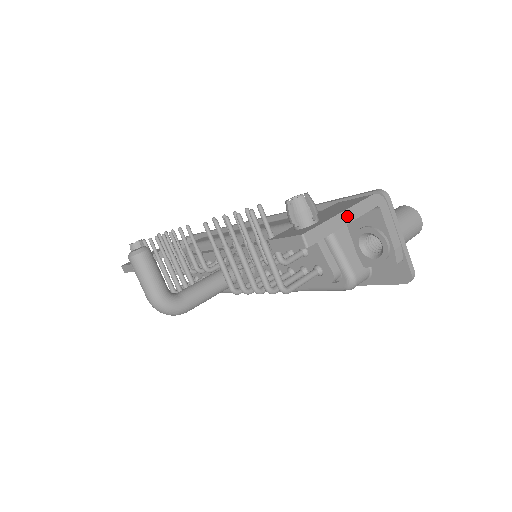
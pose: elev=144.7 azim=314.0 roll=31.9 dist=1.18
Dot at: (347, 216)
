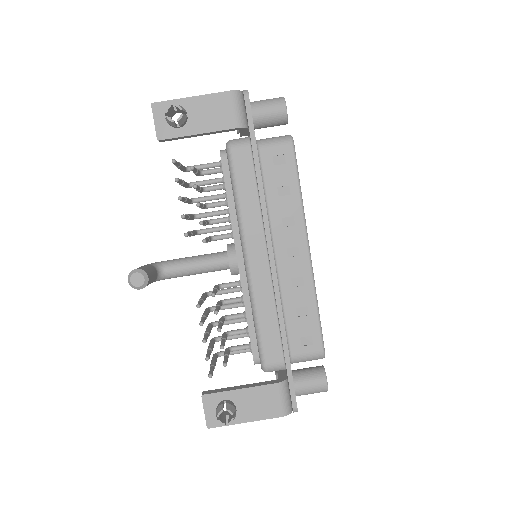
Dot at: (250, 420)
